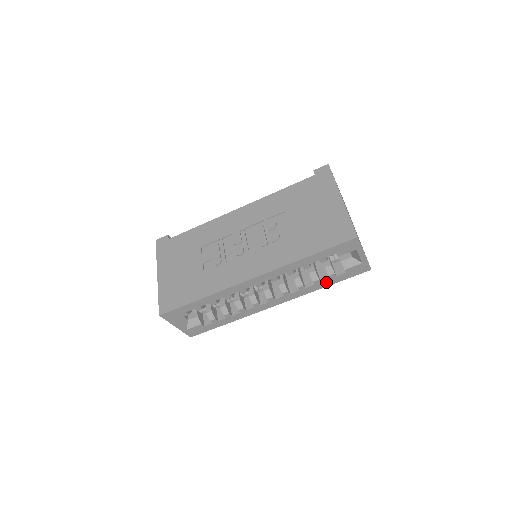
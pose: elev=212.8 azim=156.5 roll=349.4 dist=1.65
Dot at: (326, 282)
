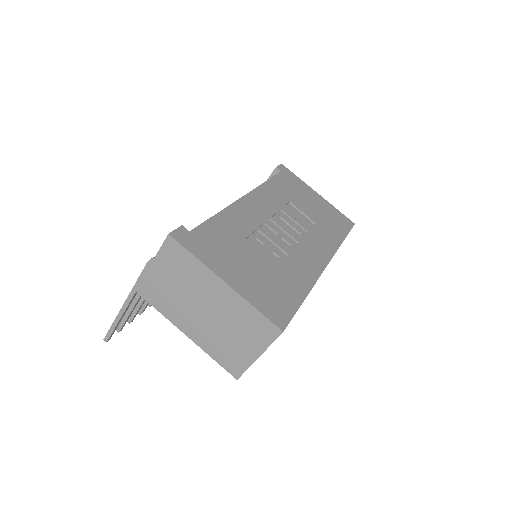
Dot at: occluded
